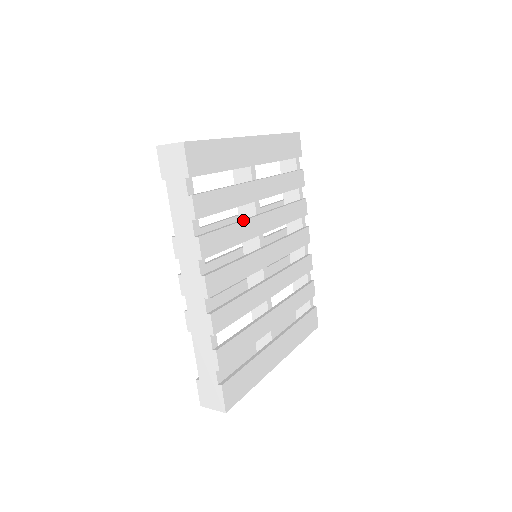
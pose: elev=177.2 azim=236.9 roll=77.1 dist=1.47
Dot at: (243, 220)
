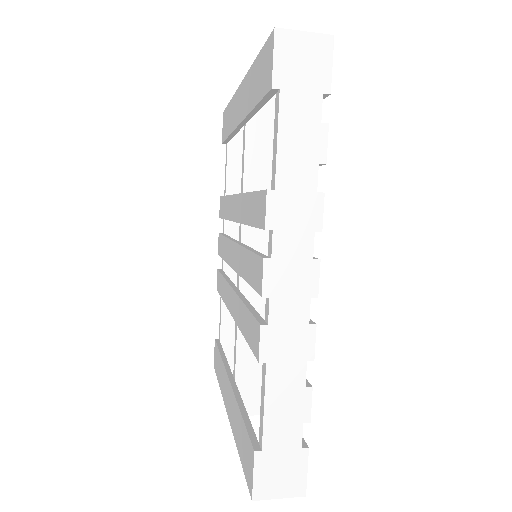
Dot at: occluded
